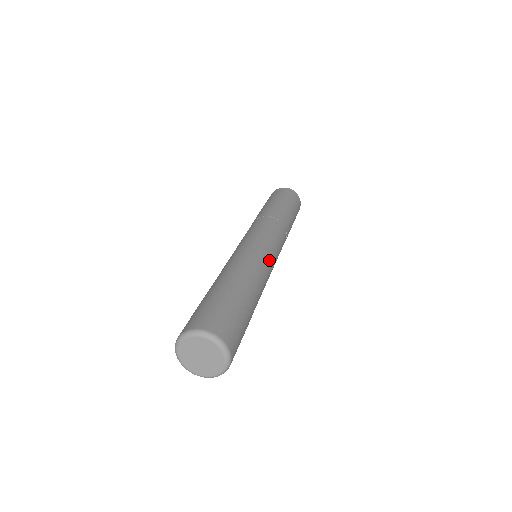
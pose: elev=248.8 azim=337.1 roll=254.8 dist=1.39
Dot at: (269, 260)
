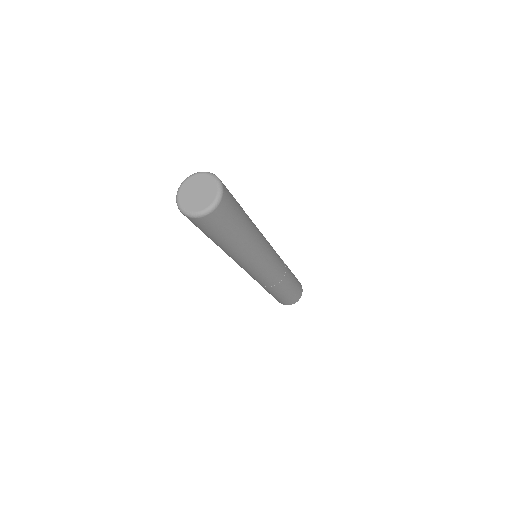
Dot at: (268, 245)
